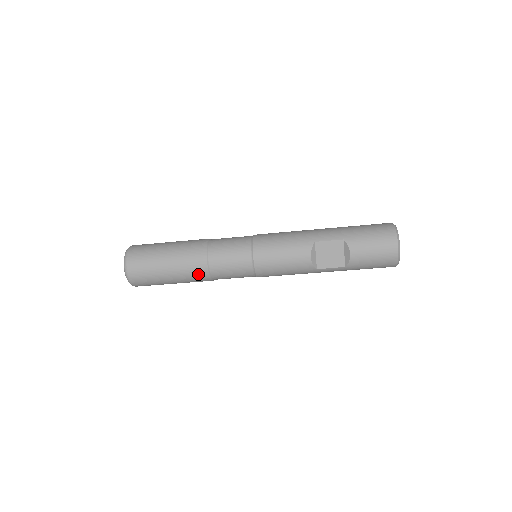
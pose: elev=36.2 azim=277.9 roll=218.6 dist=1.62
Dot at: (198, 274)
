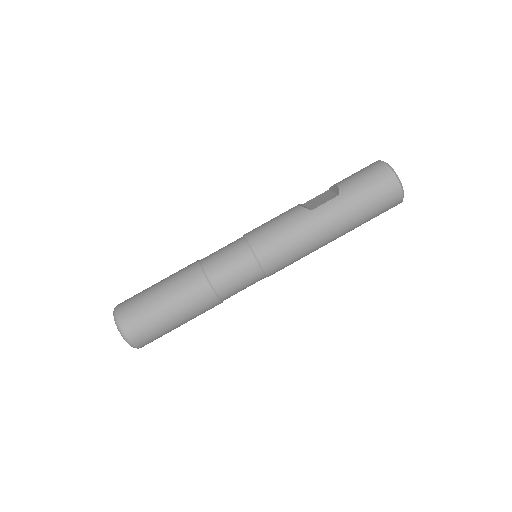
Dot at: (189, 272)
